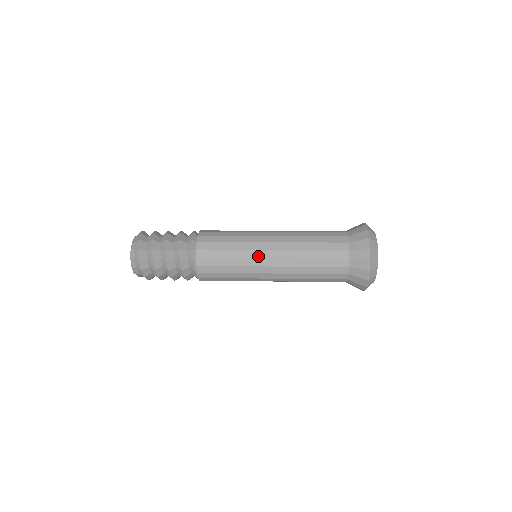
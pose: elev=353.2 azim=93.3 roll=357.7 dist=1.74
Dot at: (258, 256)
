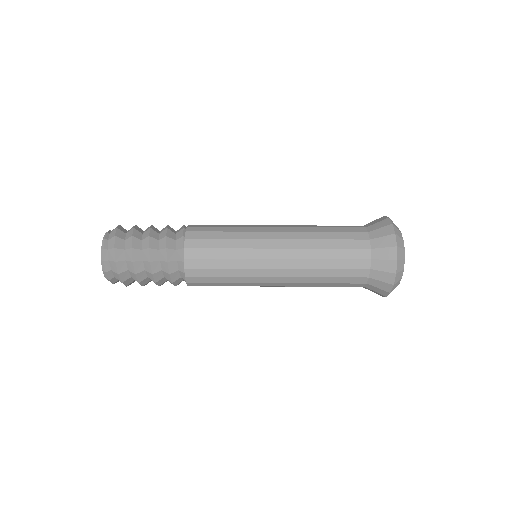
Dot at: (260, 226)
